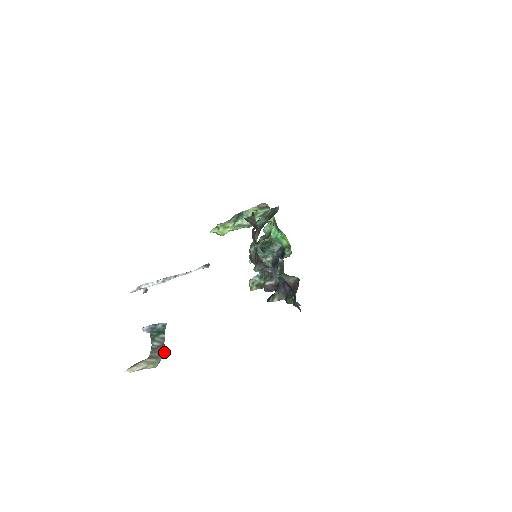
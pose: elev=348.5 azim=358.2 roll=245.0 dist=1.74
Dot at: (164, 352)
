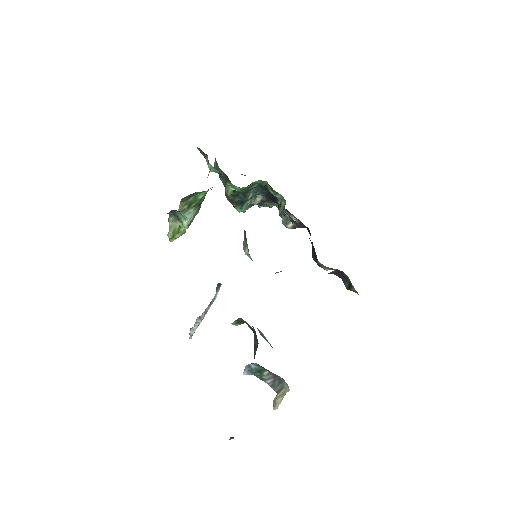
Dot at: (282, 379)
